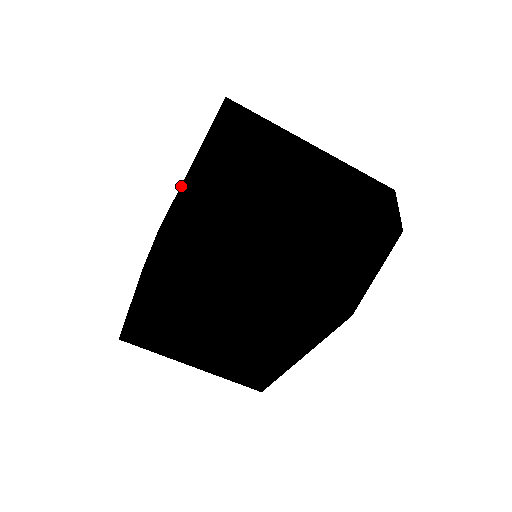
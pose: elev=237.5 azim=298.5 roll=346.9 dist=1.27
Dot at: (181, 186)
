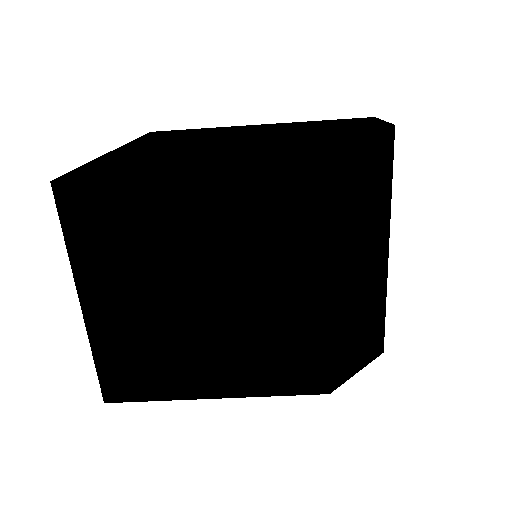
Dot at: occluded
